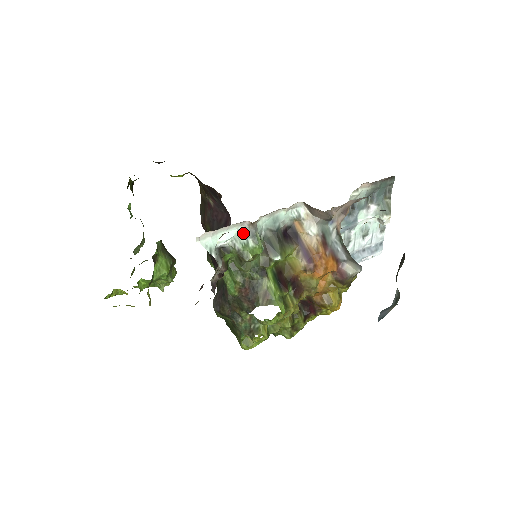
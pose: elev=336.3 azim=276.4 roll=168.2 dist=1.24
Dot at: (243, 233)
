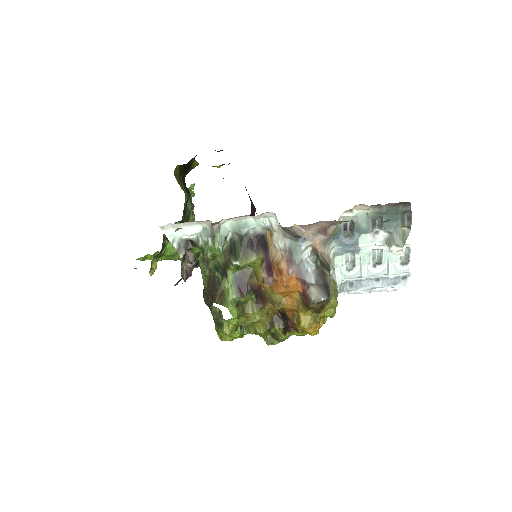
Dot at: (206, 231)
